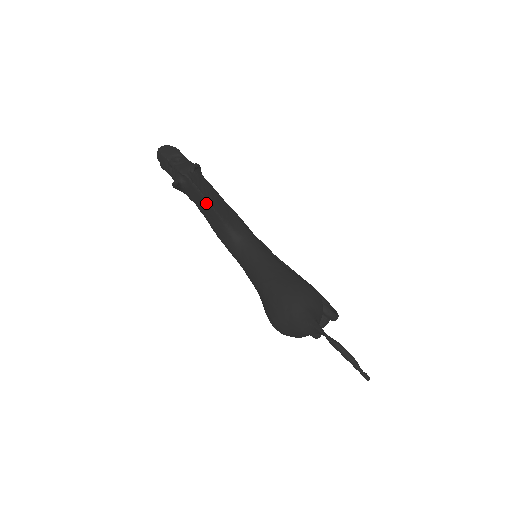
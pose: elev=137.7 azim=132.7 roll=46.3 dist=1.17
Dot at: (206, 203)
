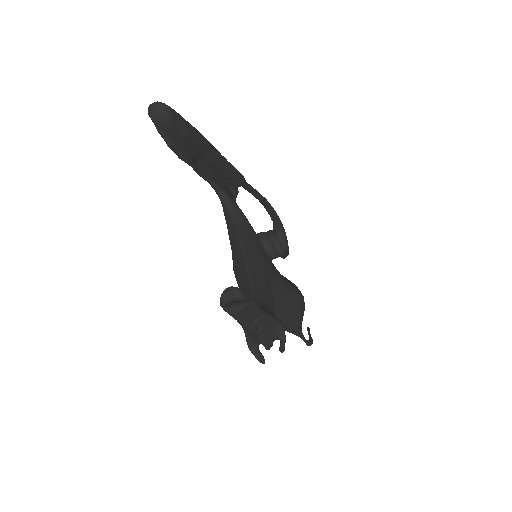
Dot at: occluded
